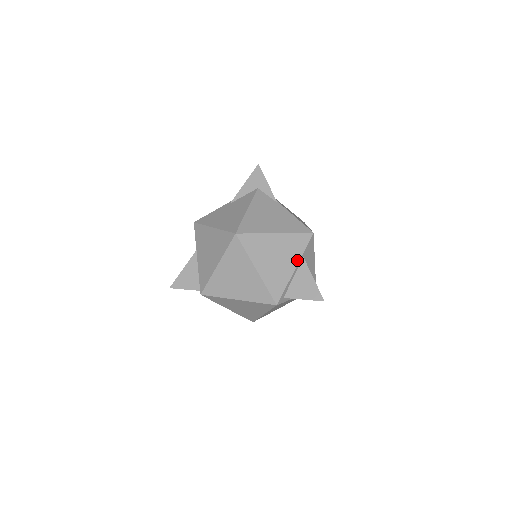
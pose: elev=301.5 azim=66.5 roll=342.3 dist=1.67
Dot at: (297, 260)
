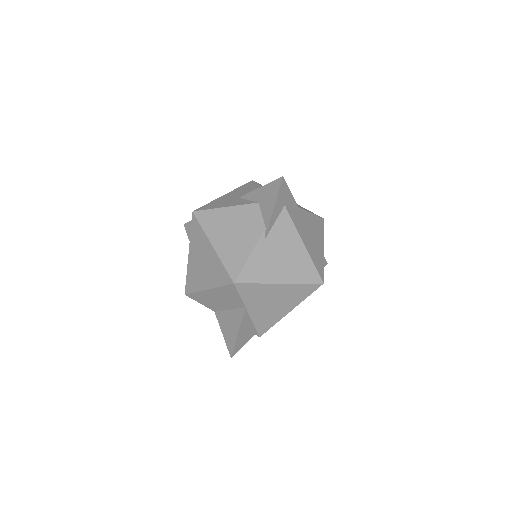
Dot at: occluded
